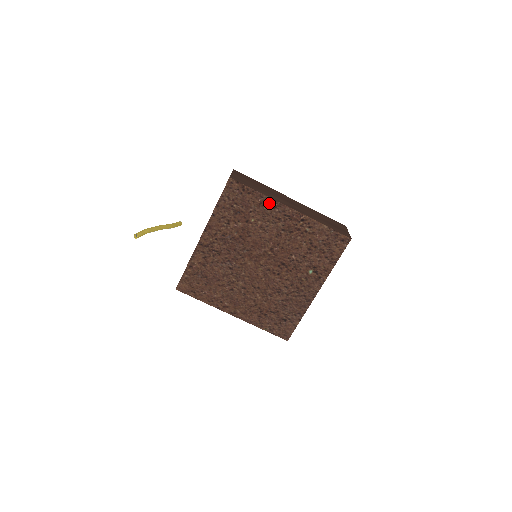
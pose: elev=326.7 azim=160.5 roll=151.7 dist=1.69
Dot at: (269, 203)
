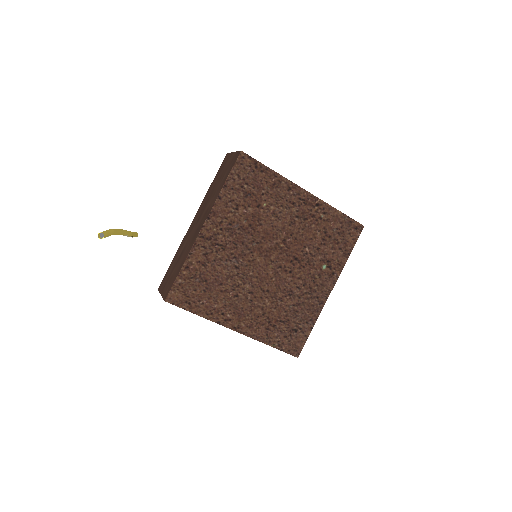
Dot at: (283, 184)
